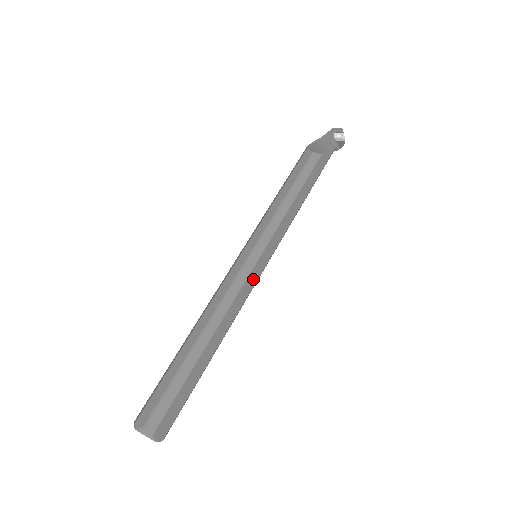
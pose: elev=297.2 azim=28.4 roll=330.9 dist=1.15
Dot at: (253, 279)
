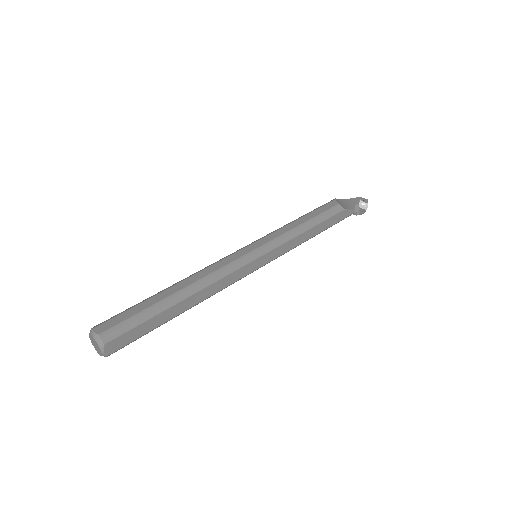
Dot at: (246, 271)
